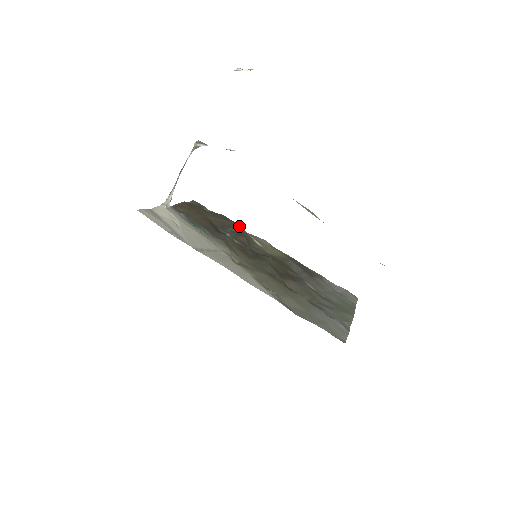
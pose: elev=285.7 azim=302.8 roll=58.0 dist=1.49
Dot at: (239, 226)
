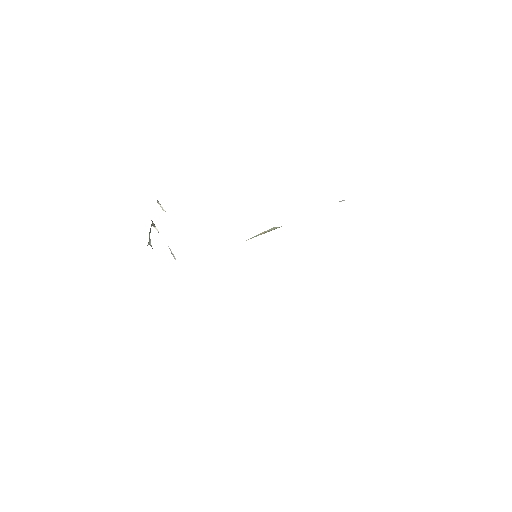
Dot at: occluded
